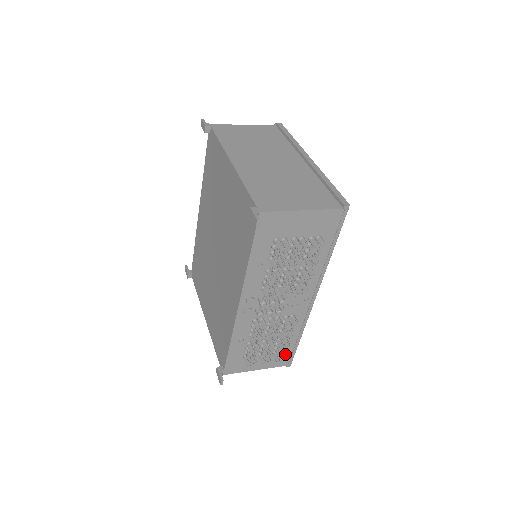
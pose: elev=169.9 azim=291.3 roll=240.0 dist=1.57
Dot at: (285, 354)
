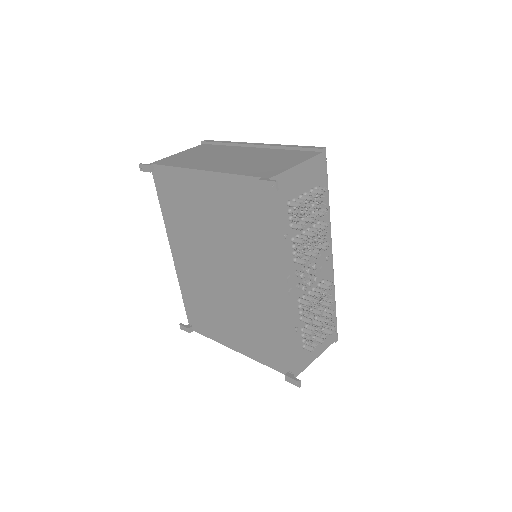
Dot at: occluded
